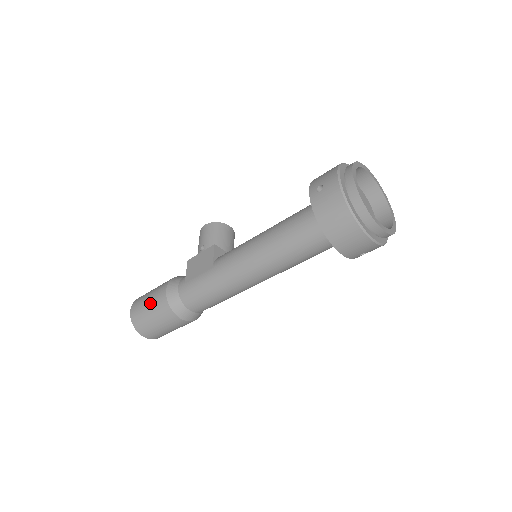
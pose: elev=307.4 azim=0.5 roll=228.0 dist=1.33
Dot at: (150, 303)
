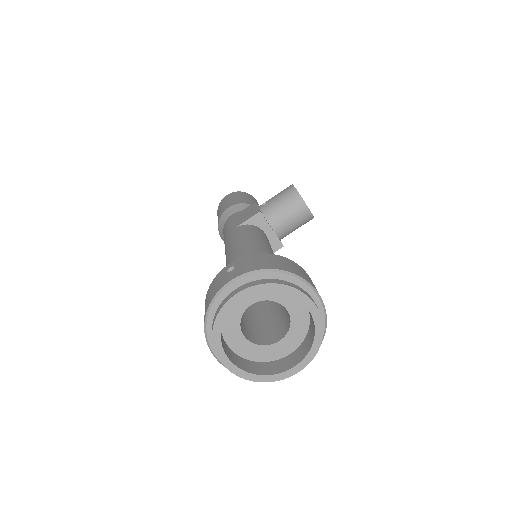
Dot at: (223, 205)
